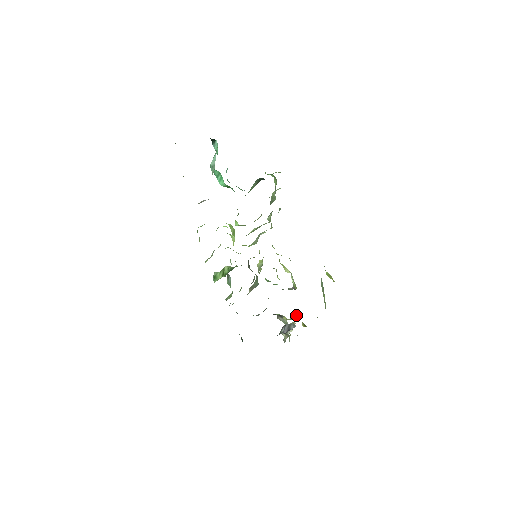
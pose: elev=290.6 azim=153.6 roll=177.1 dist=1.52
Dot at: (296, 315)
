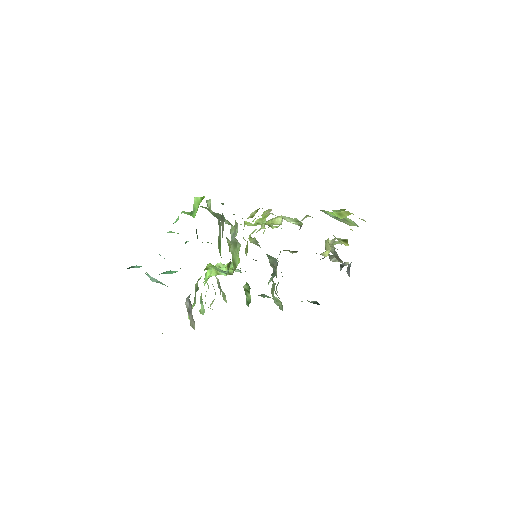
Dot at: (327, 239)
